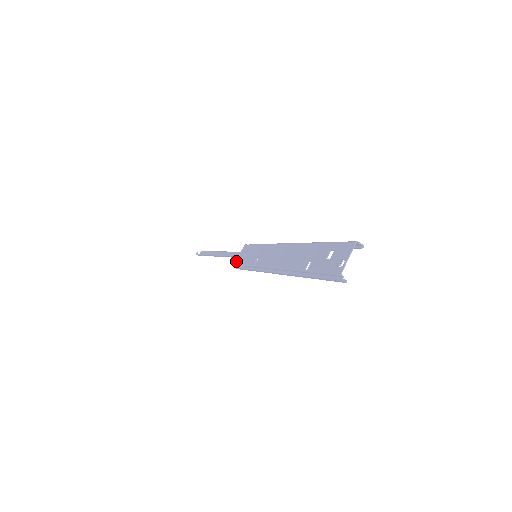
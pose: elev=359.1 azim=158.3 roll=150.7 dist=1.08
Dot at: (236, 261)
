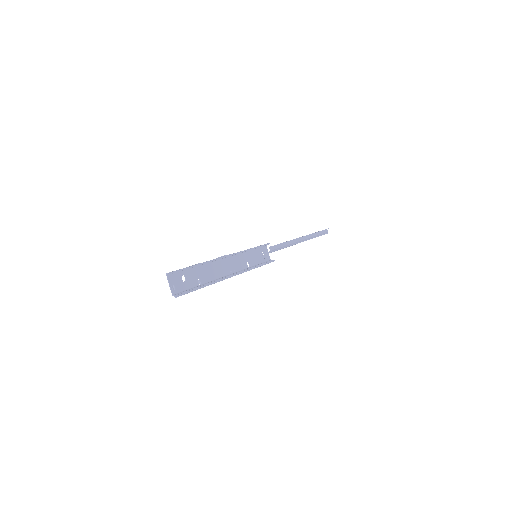
Dot at: (268, 258)
